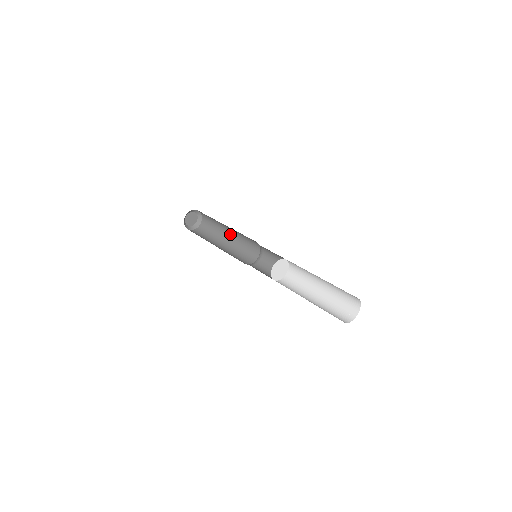
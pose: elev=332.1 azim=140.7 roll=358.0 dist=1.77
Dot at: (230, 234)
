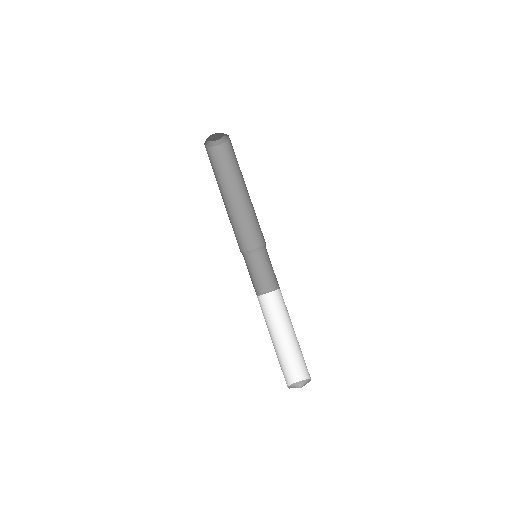
Dot at: occluded
